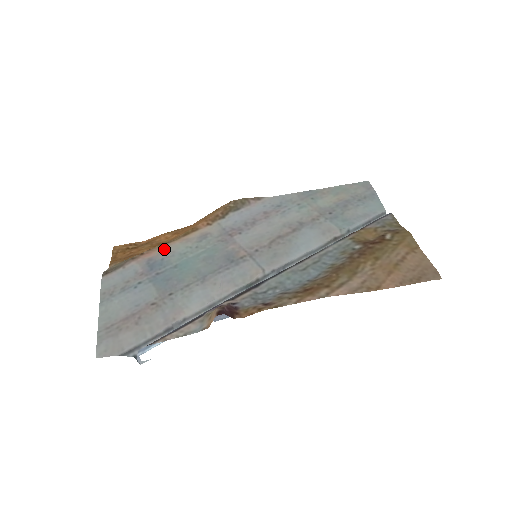
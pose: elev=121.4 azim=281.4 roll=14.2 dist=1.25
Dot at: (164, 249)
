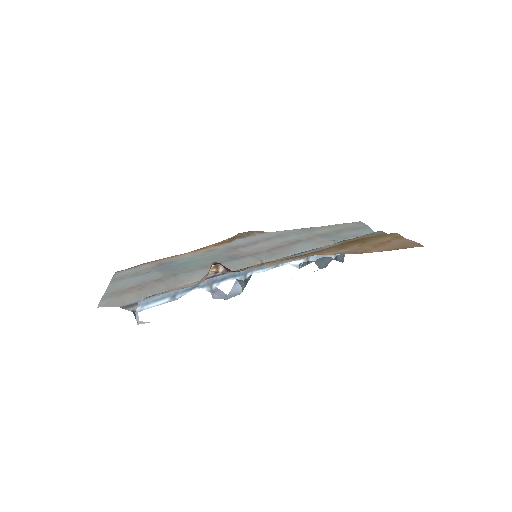
Dot at: (174, 257)
